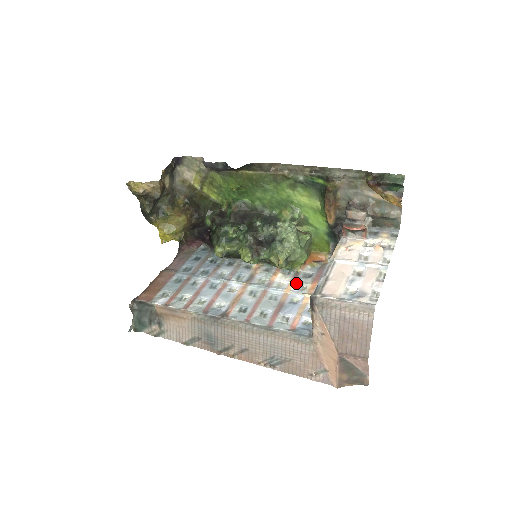
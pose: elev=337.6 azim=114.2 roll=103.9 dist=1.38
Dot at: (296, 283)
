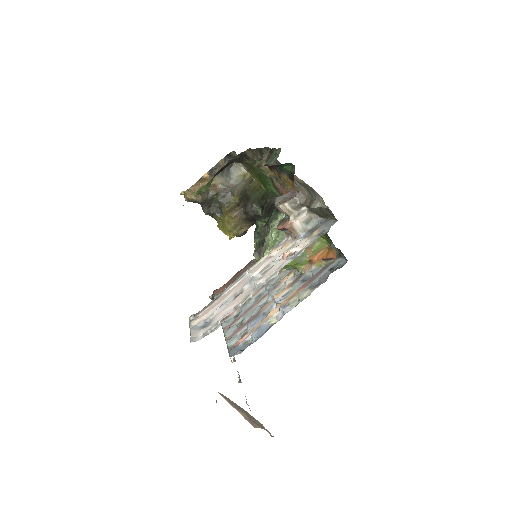
Dot at: (289, 288)
